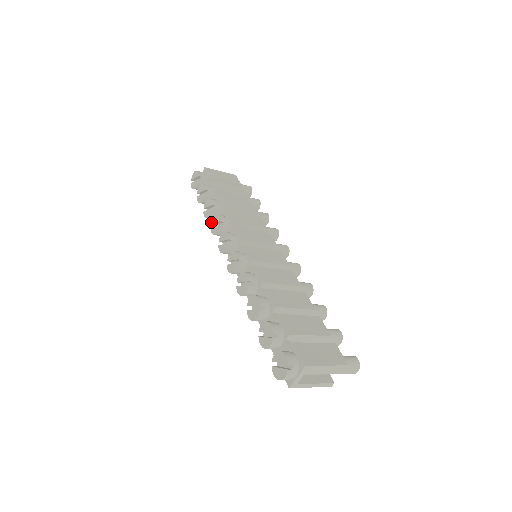
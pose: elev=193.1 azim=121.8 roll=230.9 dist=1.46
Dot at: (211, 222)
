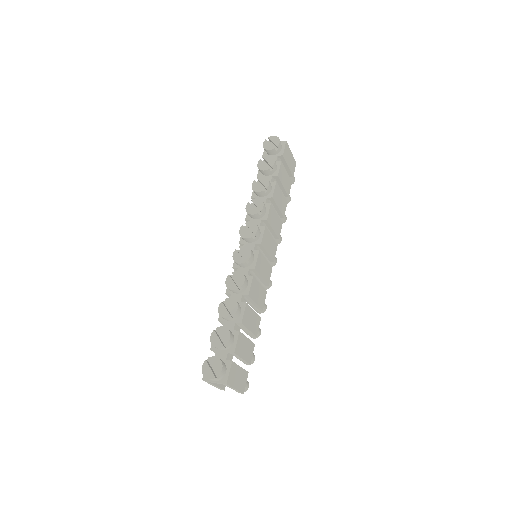
Dot at: (253, 199)
